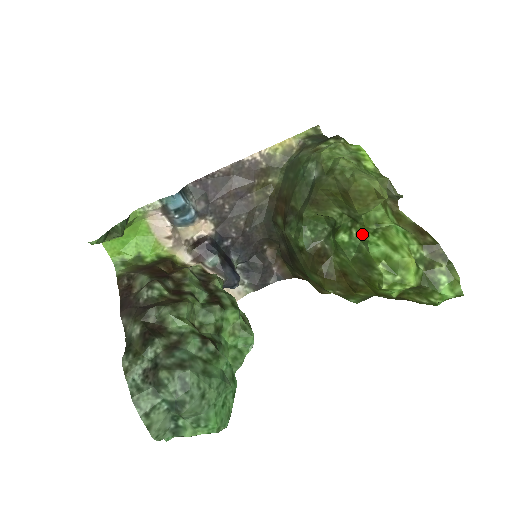
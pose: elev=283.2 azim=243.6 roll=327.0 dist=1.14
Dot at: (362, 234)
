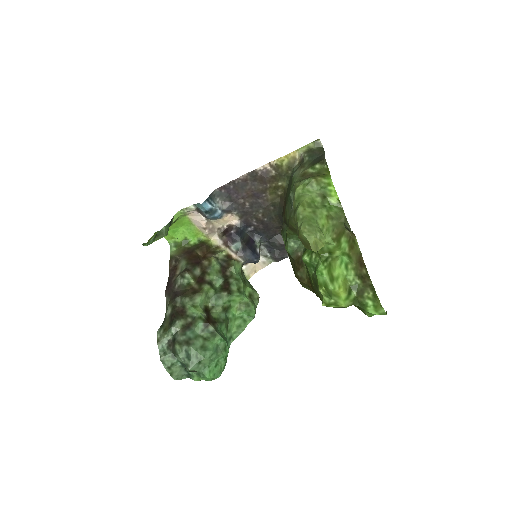
Dot at: (318, 260)
